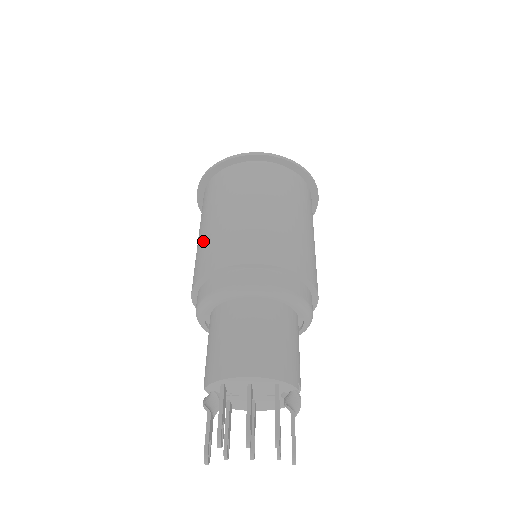
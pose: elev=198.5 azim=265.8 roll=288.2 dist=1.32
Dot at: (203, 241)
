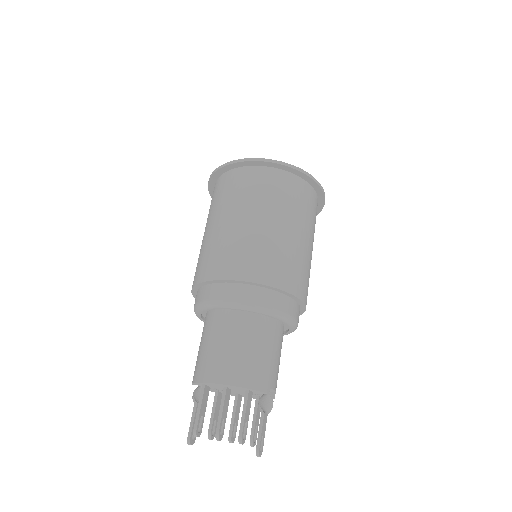
Dot at: (202, 247)
